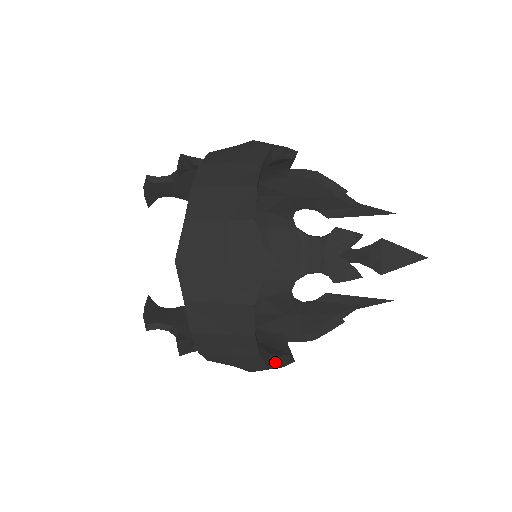
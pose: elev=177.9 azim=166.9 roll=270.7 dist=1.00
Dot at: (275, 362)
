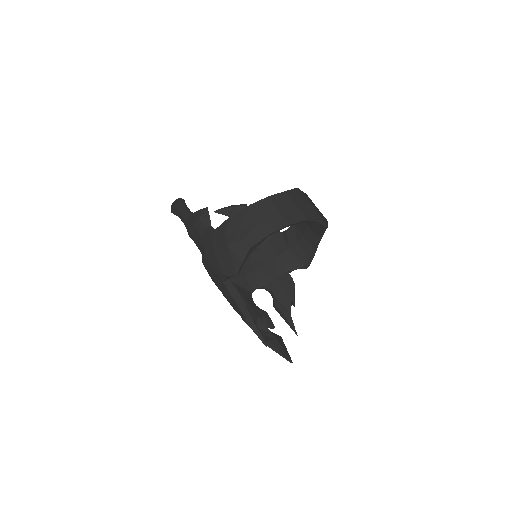
Dot at: (248, 255)
